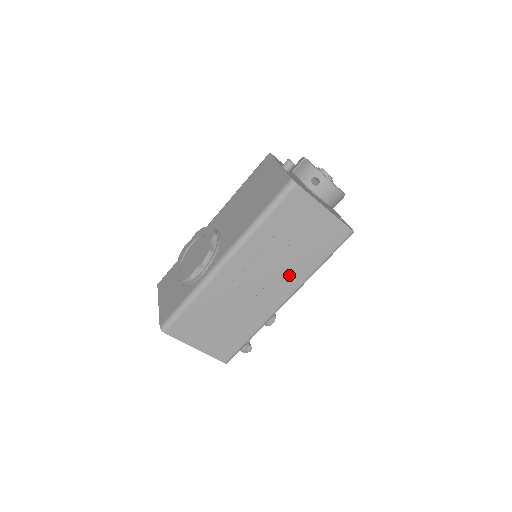
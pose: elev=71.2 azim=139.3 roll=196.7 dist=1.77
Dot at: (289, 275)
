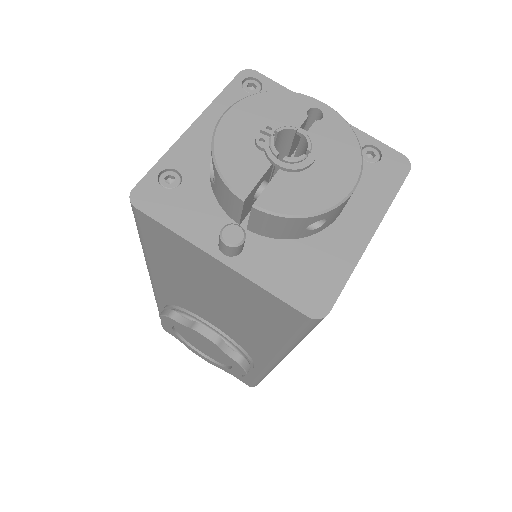
Dot at: occluded
